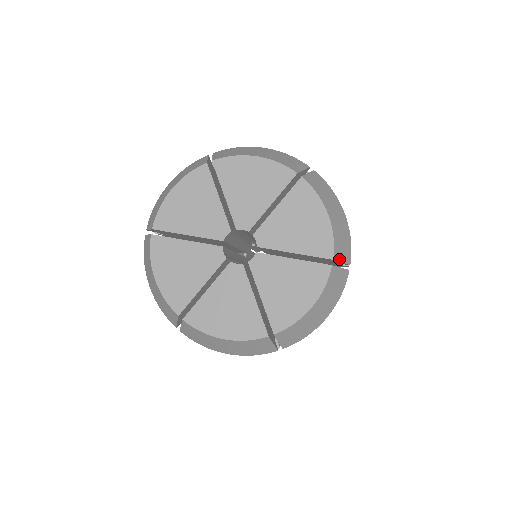
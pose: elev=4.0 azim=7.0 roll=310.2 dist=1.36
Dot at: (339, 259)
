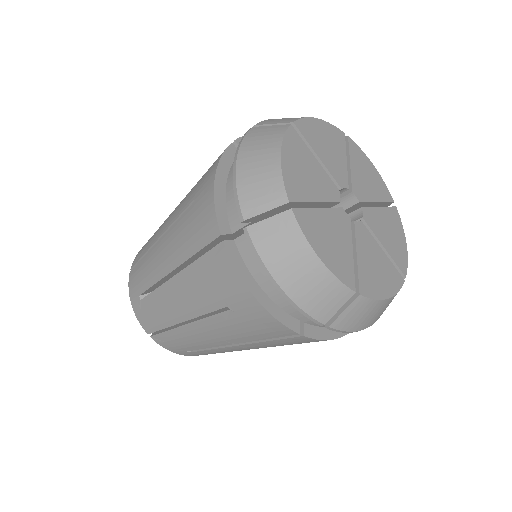
Dot at: occluded
